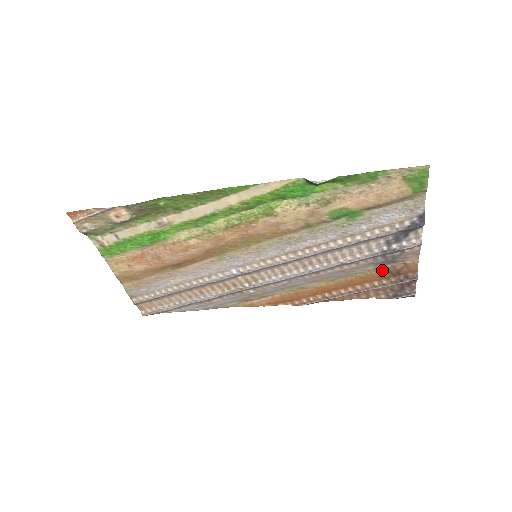
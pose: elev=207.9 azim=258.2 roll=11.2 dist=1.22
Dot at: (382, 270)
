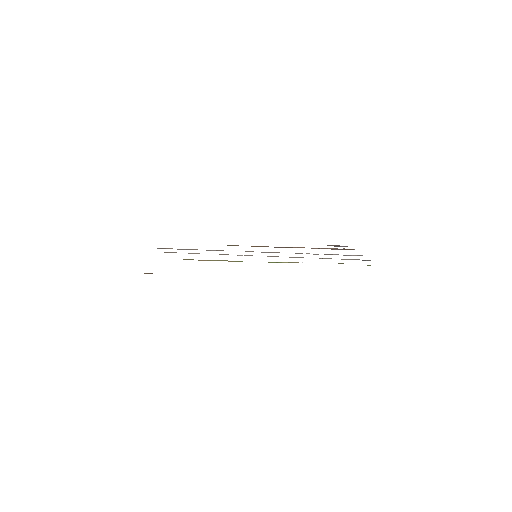
Dot at: occluded
